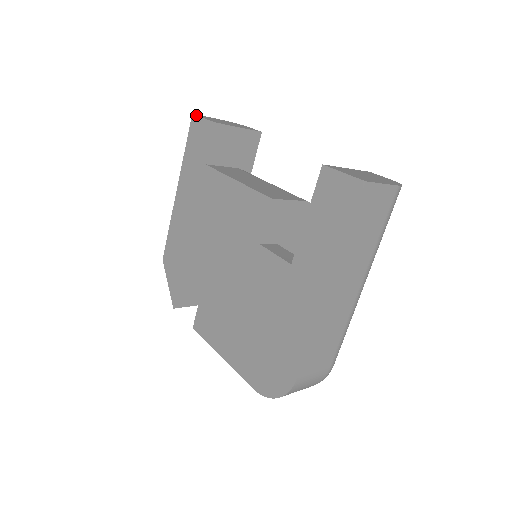
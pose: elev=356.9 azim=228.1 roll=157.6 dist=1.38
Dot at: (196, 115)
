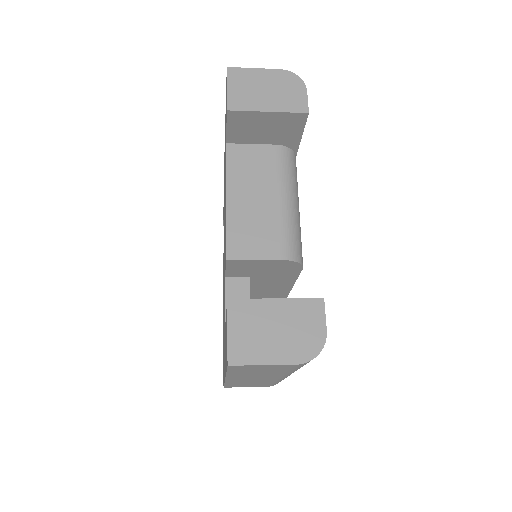
Dot at: occluded
